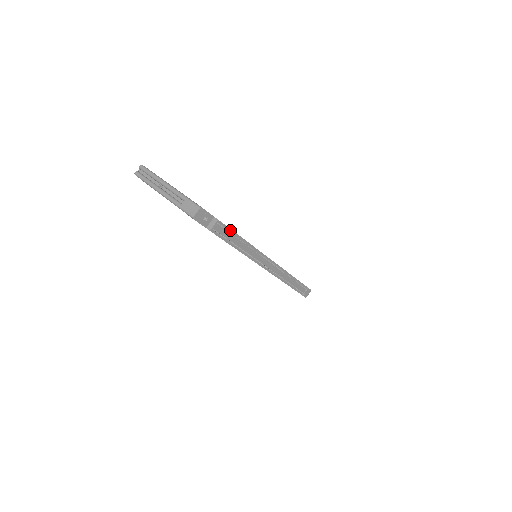
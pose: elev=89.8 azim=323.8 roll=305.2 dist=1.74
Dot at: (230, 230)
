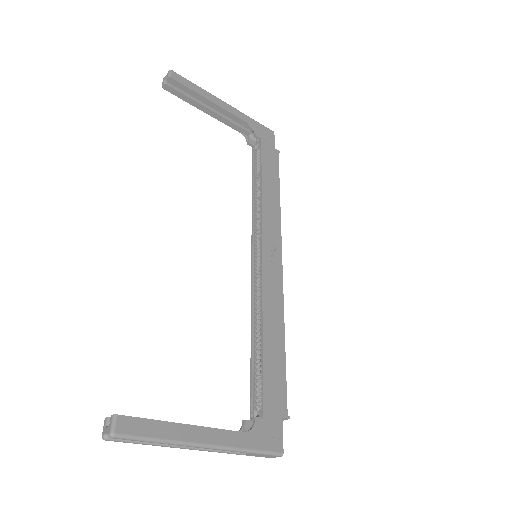
Dot at: (285, 378)
